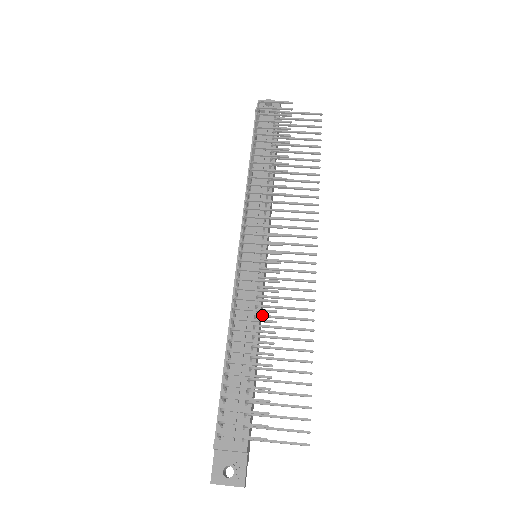
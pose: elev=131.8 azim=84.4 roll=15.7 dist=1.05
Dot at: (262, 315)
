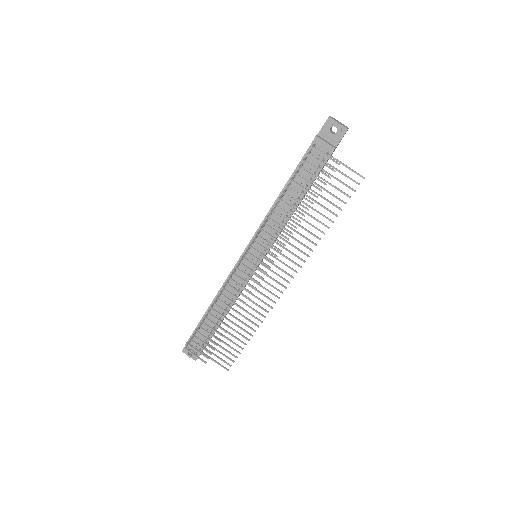
Dot at: occluded
